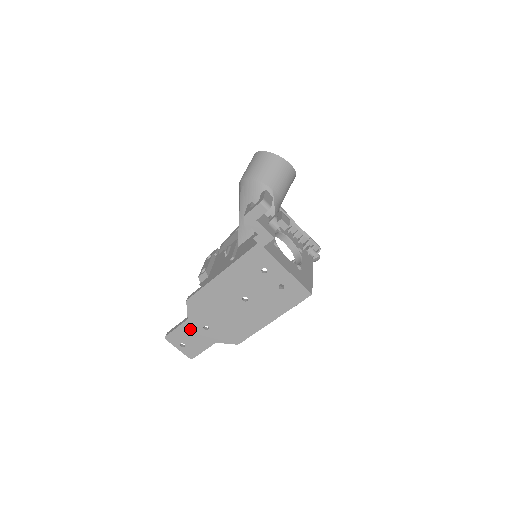
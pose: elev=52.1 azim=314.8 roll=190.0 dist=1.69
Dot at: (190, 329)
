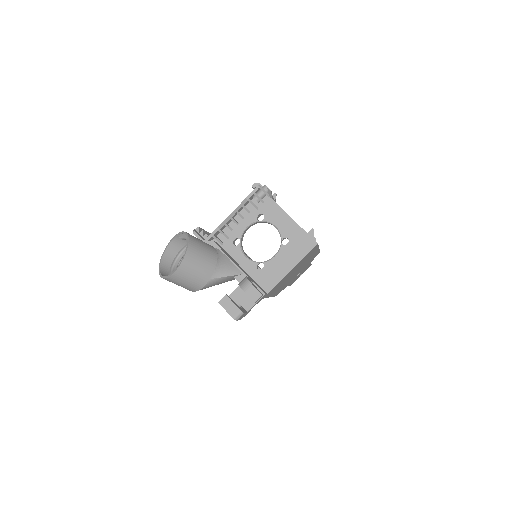
Dot at: occluded
